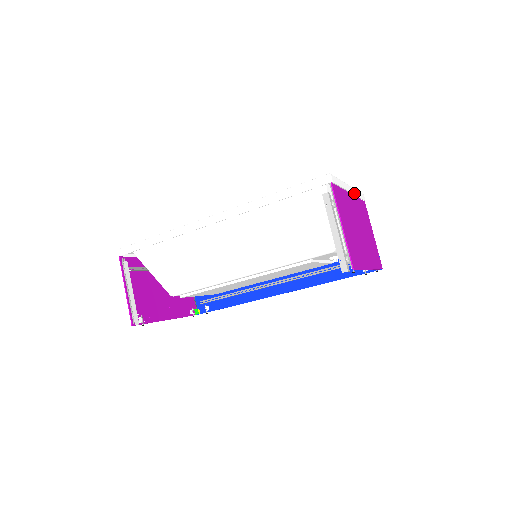
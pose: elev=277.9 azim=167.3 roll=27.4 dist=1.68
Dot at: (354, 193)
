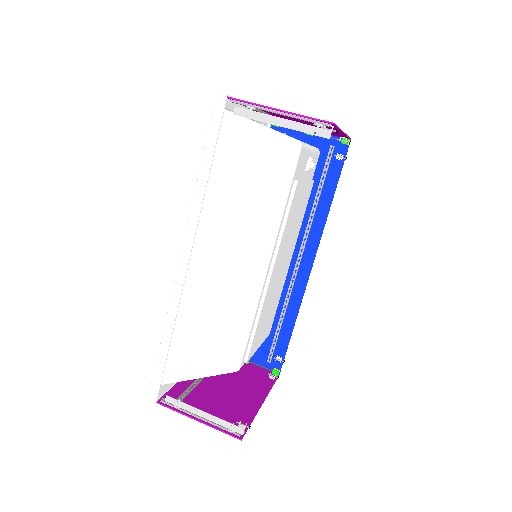
Dot at: occluded
